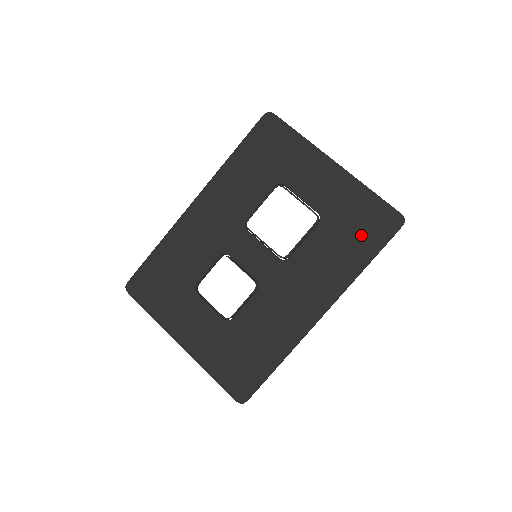
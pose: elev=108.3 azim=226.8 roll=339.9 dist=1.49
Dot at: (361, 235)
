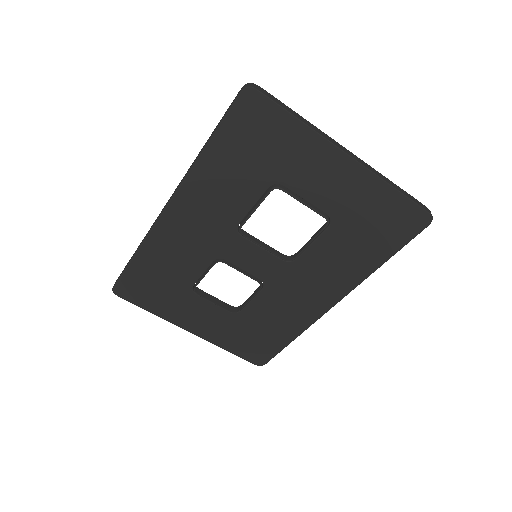
Dot at: (379, 236)
